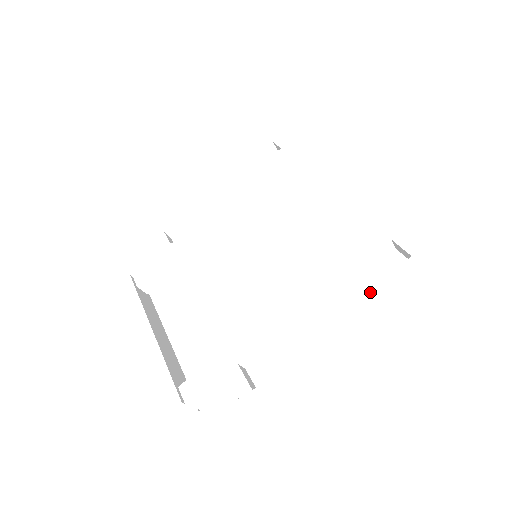
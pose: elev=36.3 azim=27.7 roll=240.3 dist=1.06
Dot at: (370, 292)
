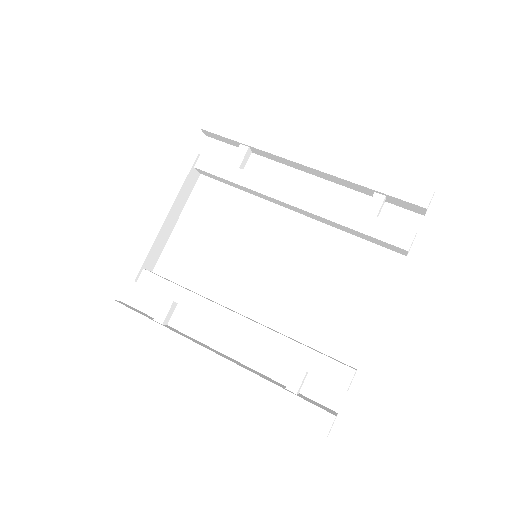
Dot at: (248, 371)
